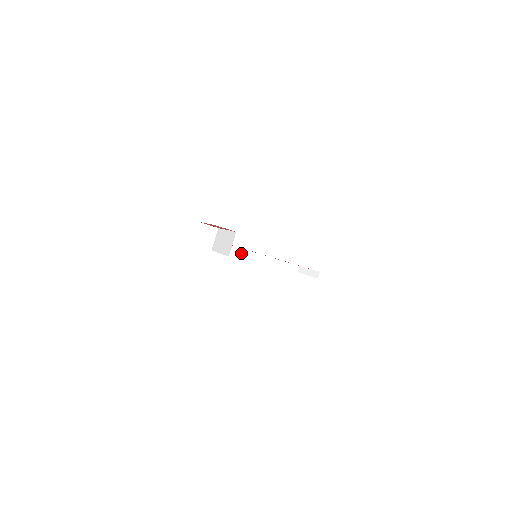
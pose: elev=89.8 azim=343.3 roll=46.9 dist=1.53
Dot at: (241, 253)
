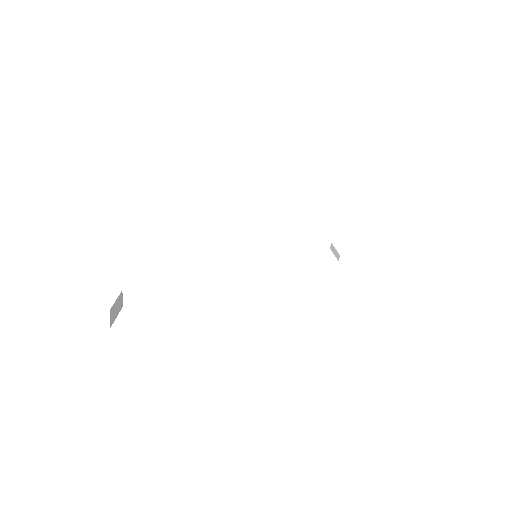
Dot at: (258, 243)
